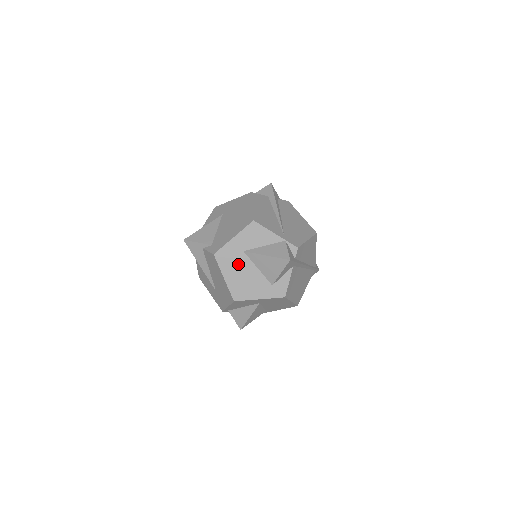
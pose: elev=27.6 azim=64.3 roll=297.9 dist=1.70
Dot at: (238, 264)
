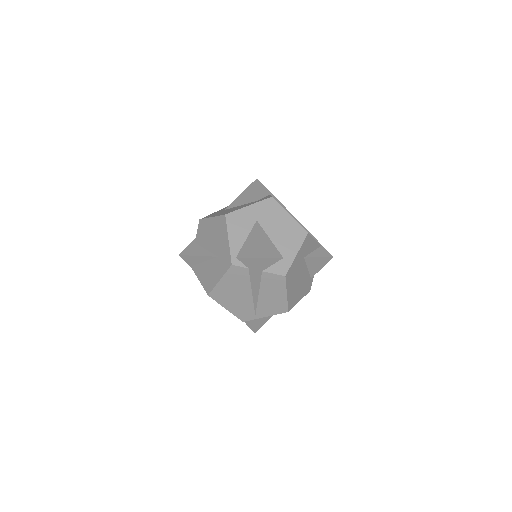
Dot at: occluded
